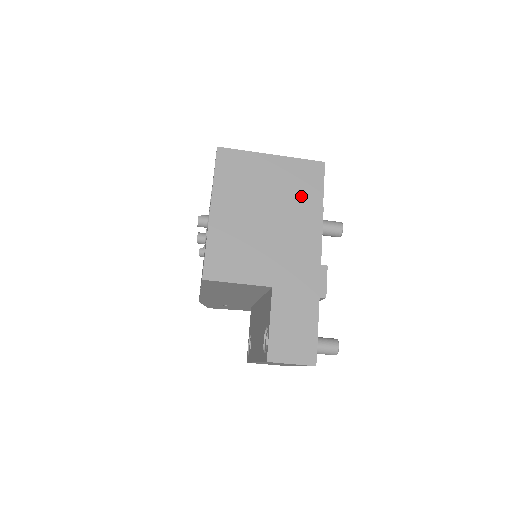
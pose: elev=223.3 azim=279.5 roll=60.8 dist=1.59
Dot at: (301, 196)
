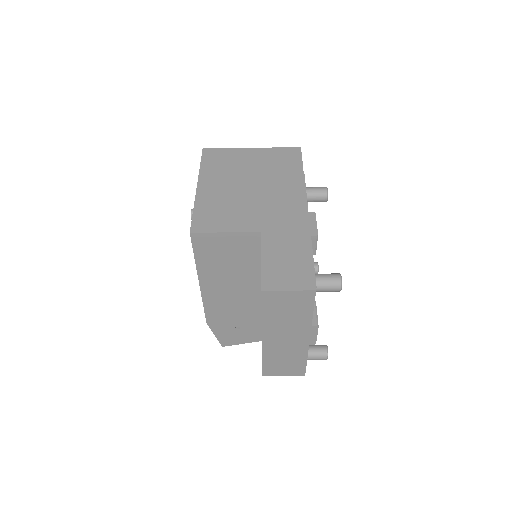
Dot at: (282, 169)
